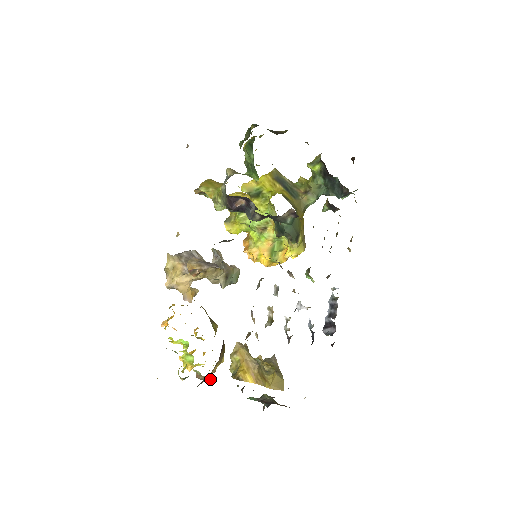
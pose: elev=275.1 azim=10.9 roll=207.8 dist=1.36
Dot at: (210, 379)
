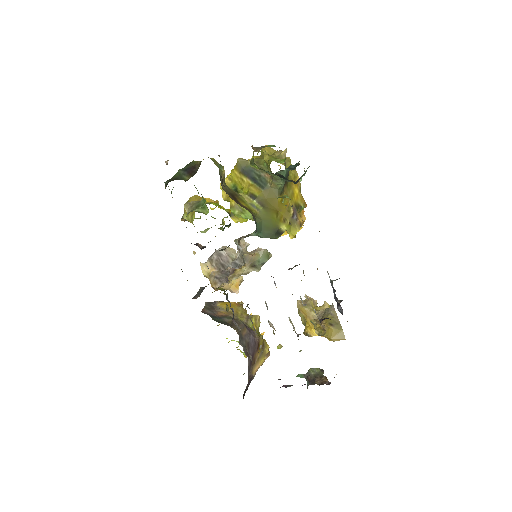
Dot at: occluded
